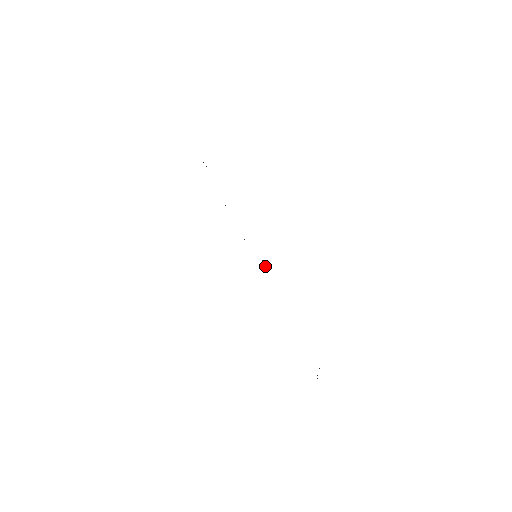
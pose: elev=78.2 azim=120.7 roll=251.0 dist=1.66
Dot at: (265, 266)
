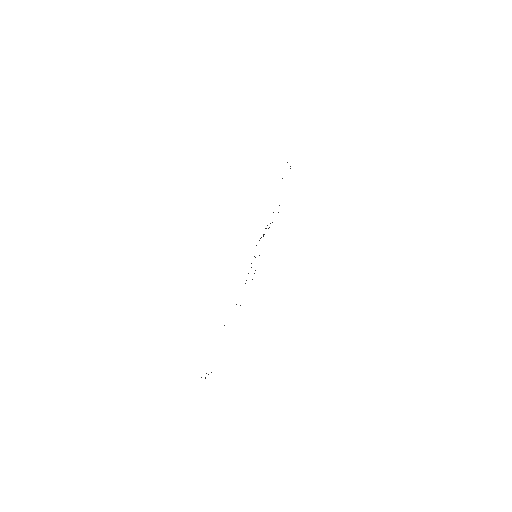
Dot at: occluded
